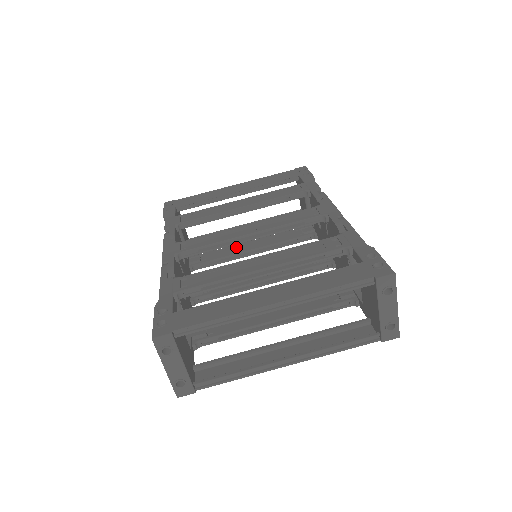
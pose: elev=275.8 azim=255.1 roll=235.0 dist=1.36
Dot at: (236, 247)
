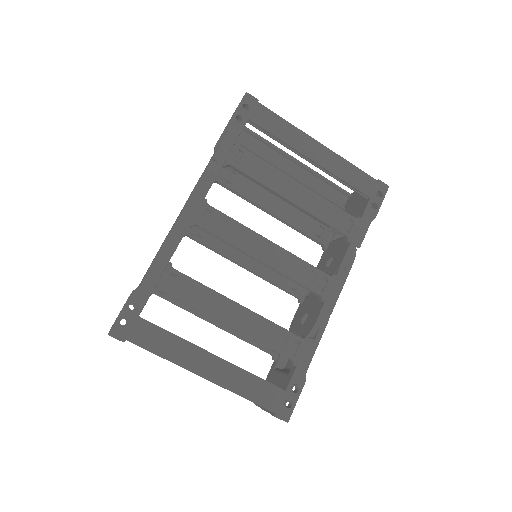
Dot at: (264, 194)
